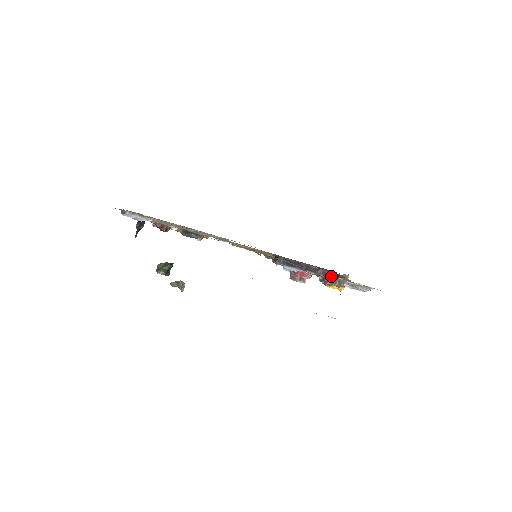
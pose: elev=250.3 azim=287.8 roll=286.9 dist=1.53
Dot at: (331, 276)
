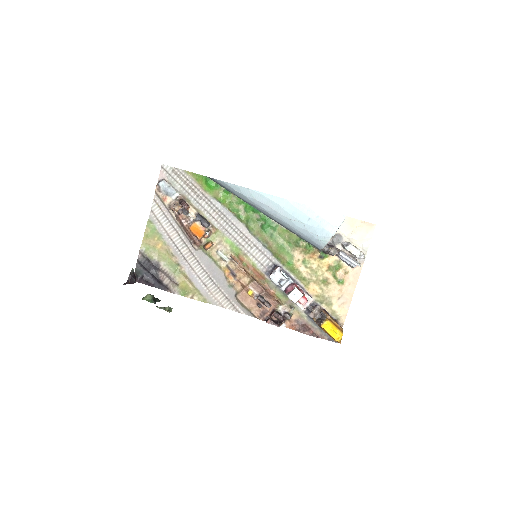
Dot at: occluded
